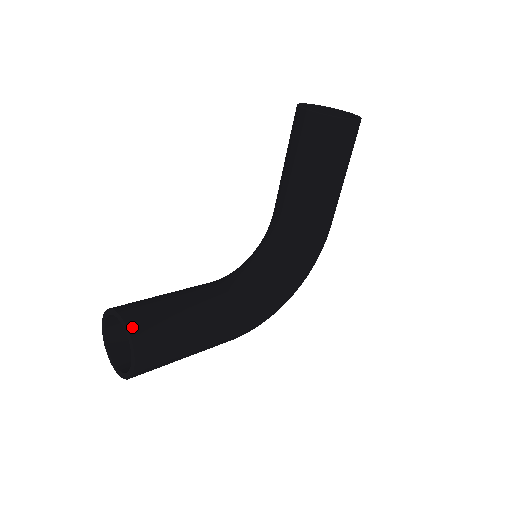
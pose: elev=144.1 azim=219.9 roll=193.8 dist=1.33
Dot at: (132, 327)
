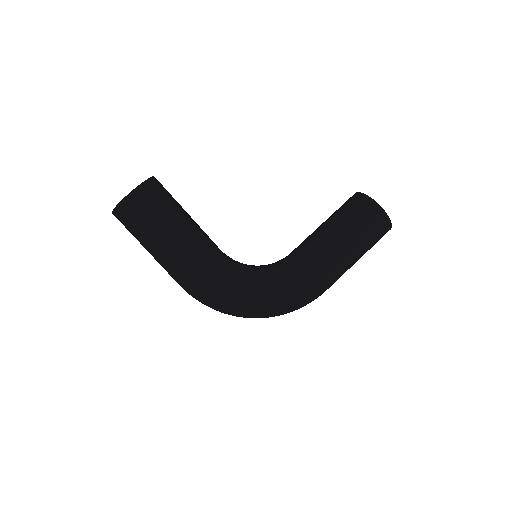
Dot at: (154, 180)
